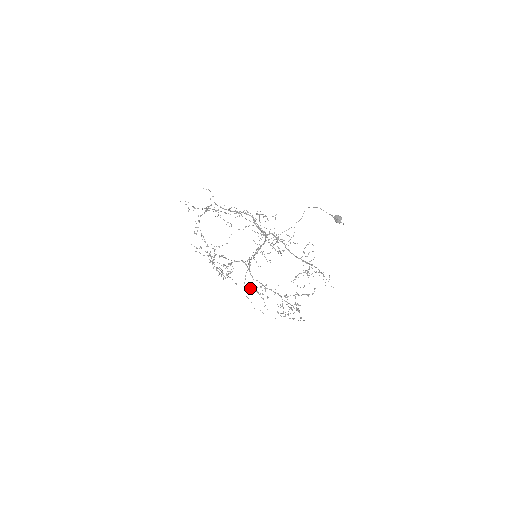
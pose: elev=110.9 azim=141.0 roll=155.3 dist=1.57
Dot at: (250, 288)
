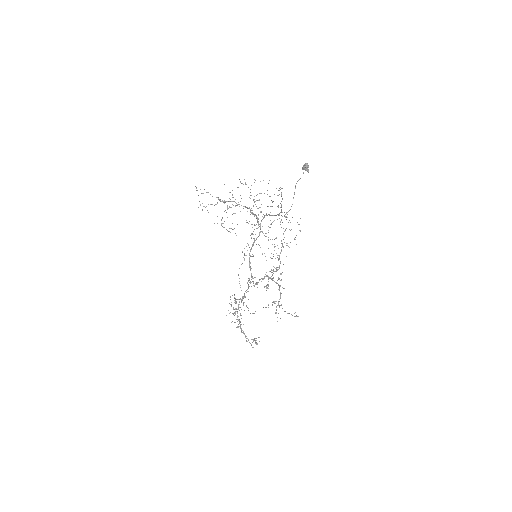
Dot at: (248, 291)
